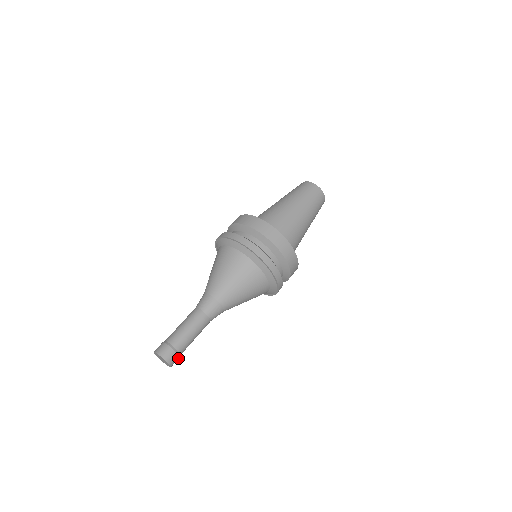
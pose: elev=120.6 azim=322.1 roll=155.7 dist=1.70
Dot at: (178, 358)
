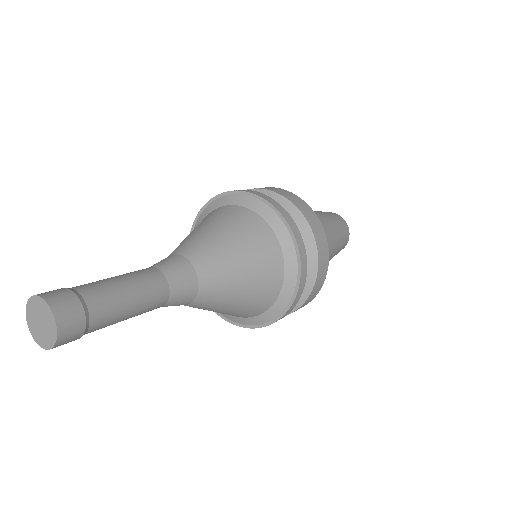
Dot at: (74, 299)
